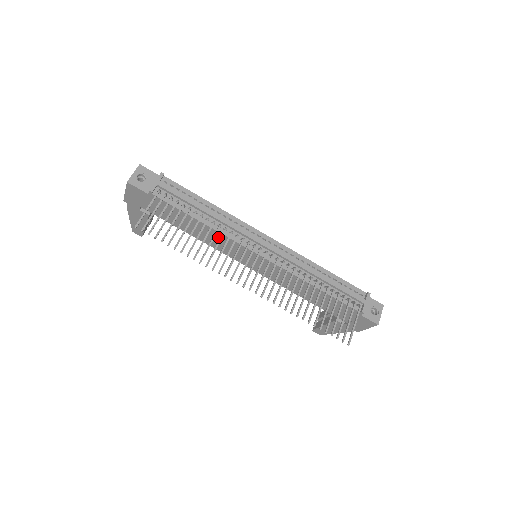
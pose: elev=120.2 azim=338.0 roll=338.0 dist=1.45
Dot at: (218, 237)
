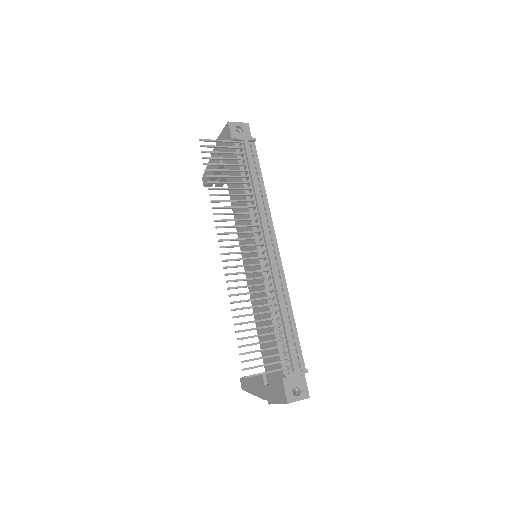
Dot at: occluded
